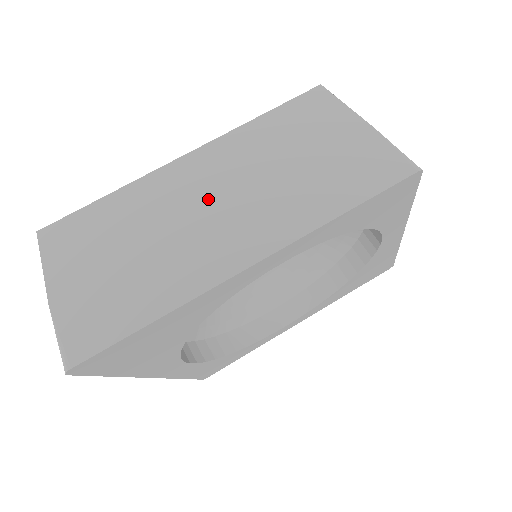
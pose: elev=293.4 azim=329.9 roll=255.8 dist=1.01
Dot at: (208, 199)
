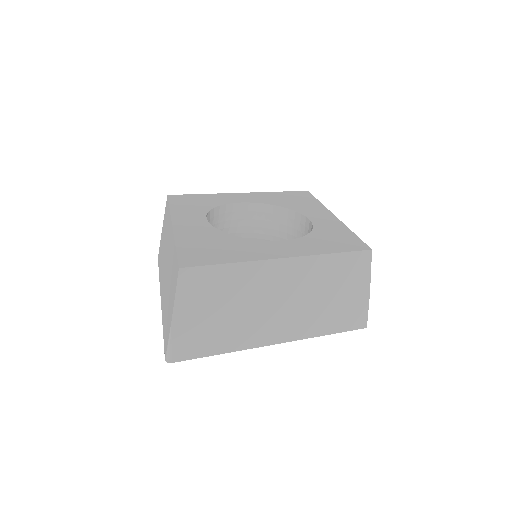
Dot at: (279, 296)
